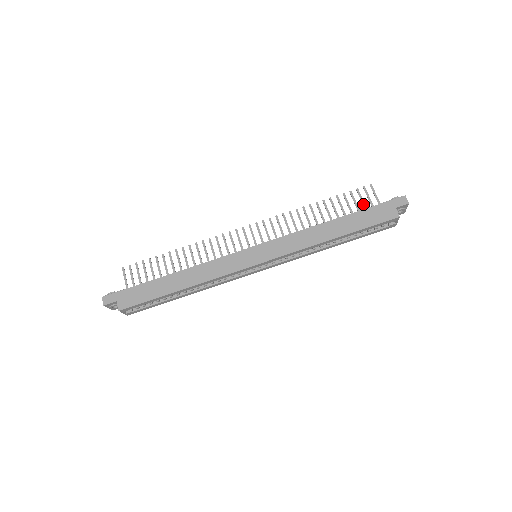
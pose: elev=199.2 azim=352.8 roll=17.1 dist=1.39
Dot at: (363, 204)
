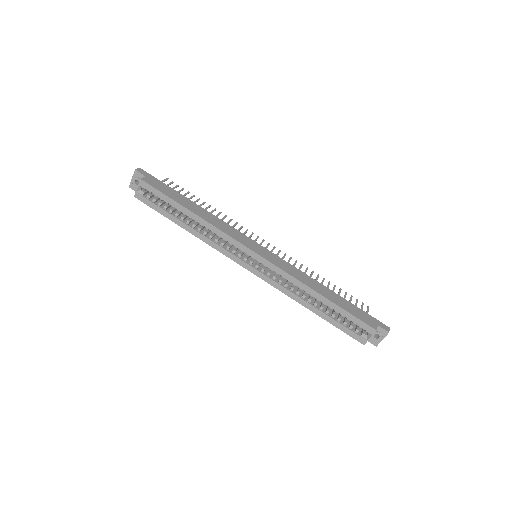
Dot at: occluded
